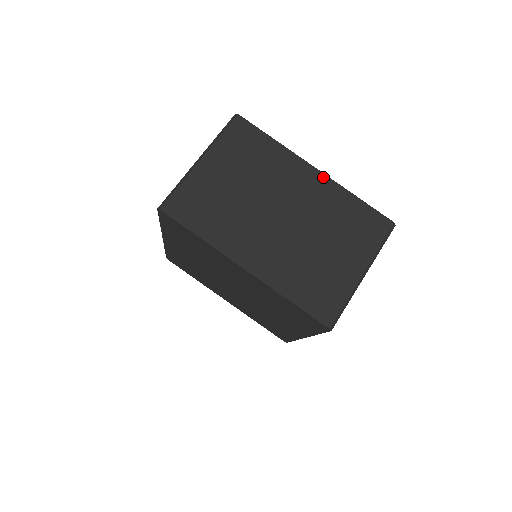
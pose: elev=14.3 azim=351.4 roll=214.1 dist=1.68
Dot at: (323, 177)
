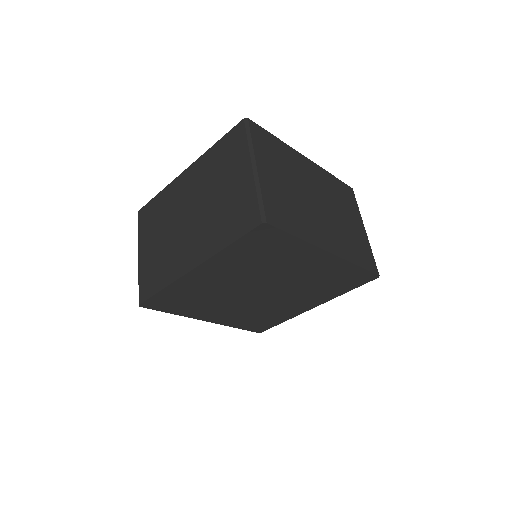
Dot at: (191, 167)
